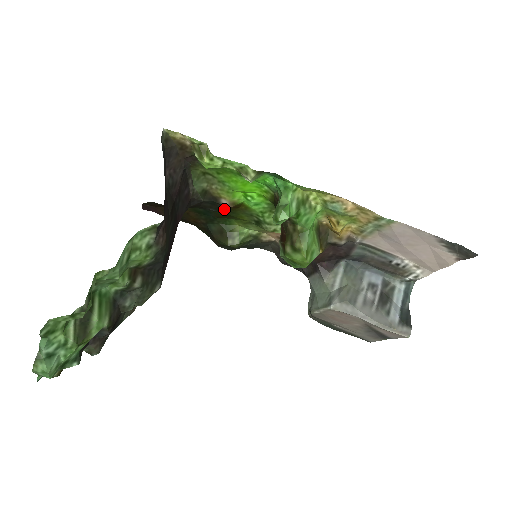
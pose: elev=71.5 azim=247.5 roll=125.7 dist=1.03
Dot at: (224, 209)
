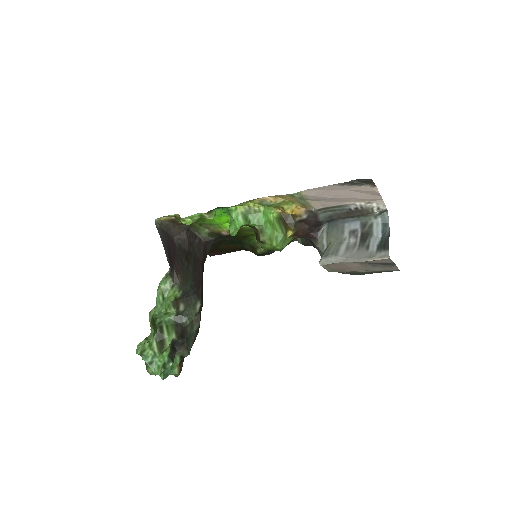
Dot at: (233, 236)
